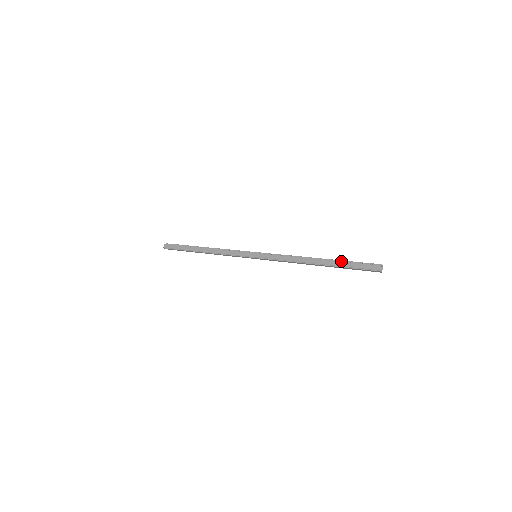
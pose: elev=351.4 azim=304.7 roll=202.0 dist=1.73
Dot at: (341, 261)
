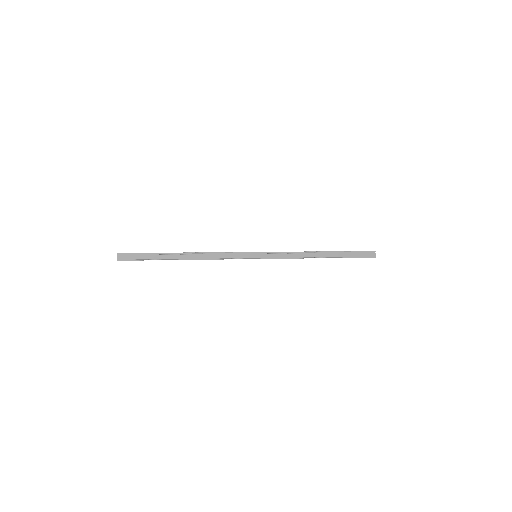
Dot at: (343, 252)
